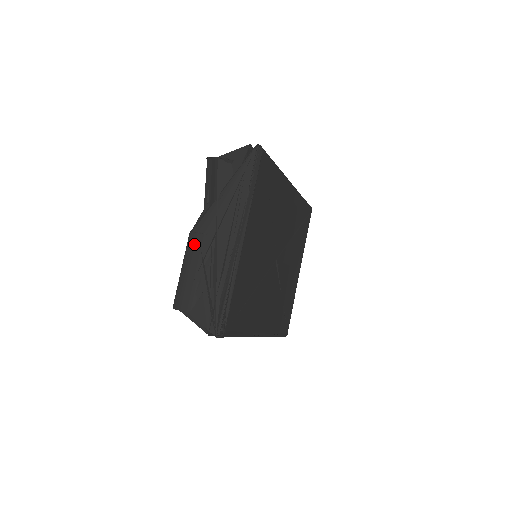
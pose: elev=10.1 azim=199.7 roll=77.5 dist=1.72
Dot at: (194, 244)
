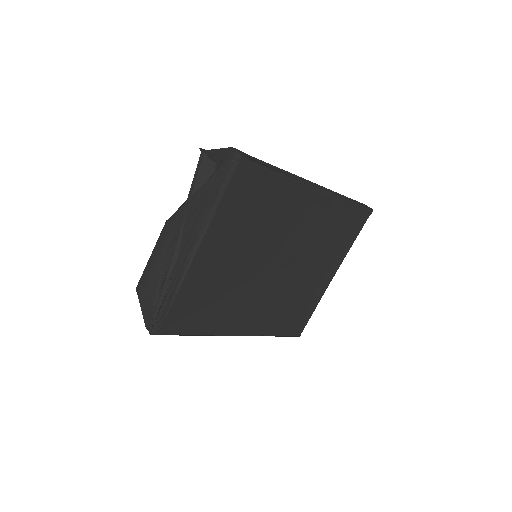
Dot at: (163, 236)
